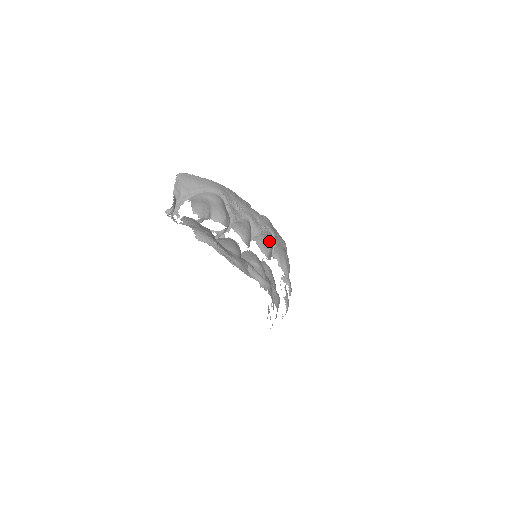
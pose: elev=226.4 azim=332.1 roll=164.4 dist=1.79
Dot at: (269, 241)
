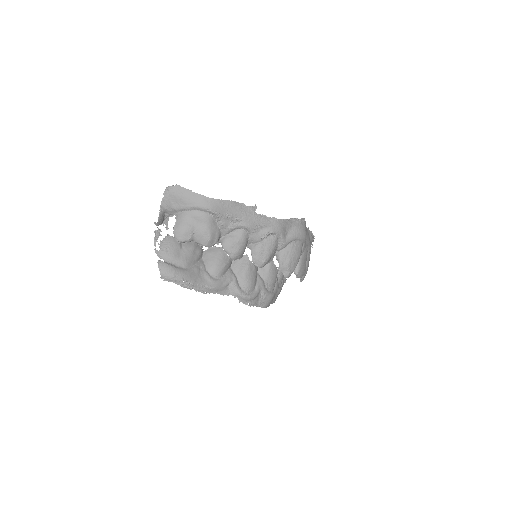
Dot at: (267, 251)
